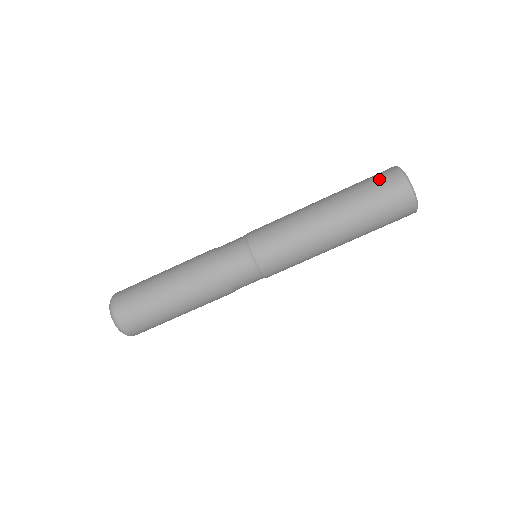
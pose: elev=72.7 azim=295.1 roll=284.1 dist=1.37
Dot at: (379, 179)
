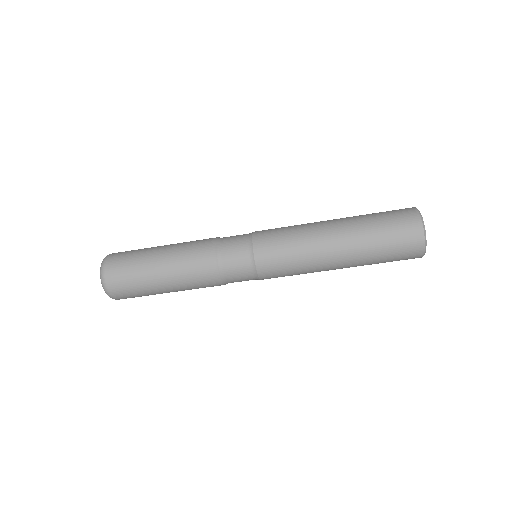
Dot at: (401, 244)
